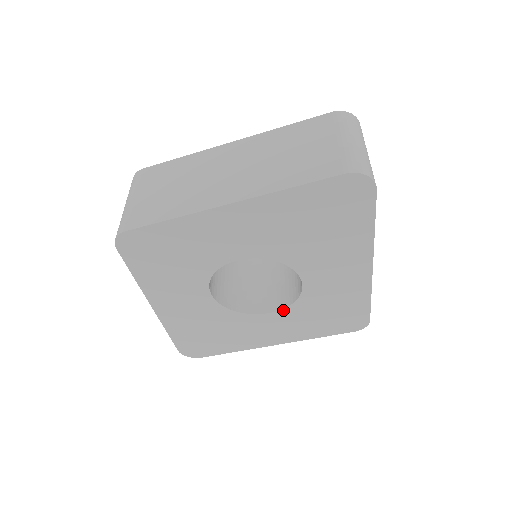
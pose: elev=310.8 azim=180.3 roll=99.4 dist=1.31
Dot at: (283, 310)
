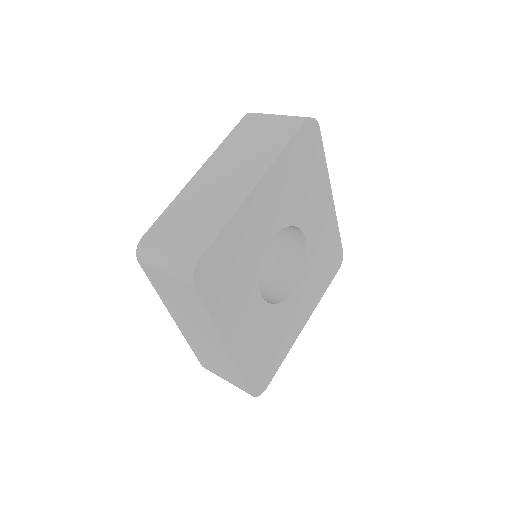
Dot at: (302, 278)
